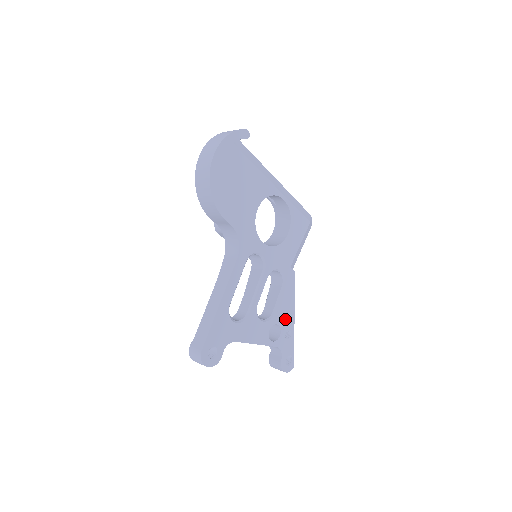
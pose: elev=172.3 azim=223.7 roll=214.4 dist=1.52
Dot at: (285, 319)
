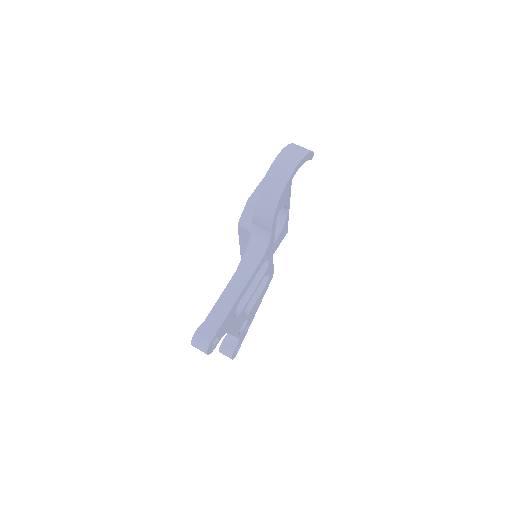
Dot at: (252, 315)
